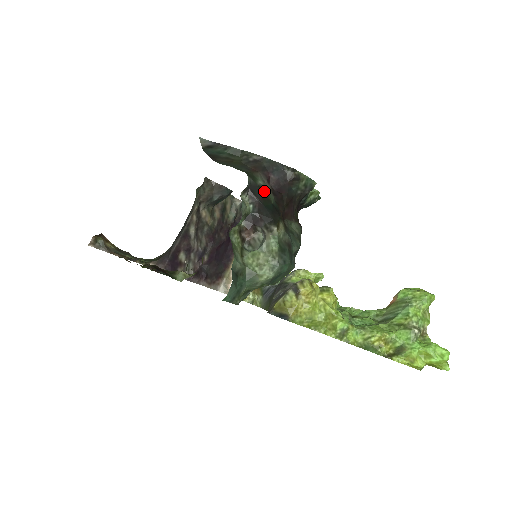
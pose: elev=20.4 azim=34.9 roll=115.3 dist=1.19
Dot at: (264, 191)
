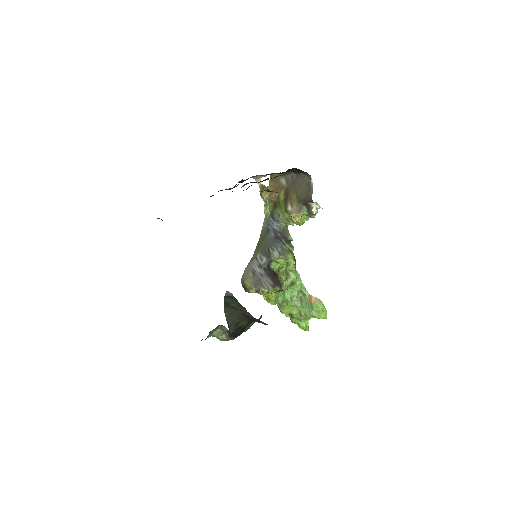
Dot at: (241, 326)
